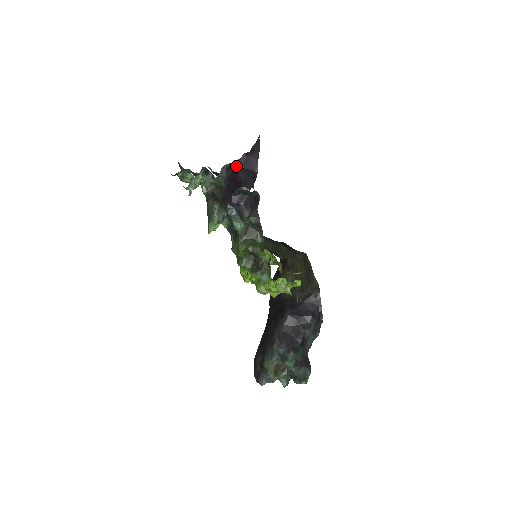
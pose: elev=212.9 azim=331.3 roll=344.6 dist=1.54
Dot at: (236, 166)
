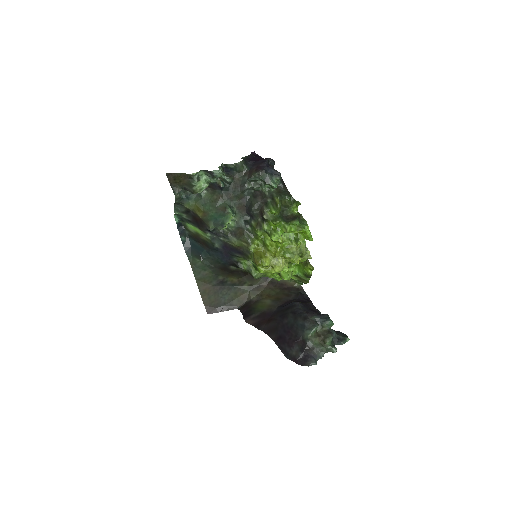
Dot at: (251, 157)
